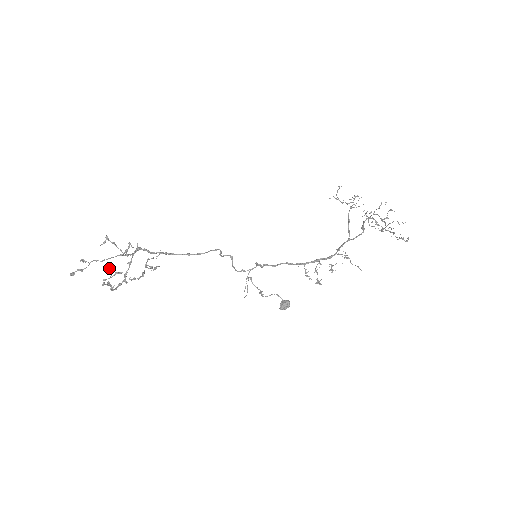
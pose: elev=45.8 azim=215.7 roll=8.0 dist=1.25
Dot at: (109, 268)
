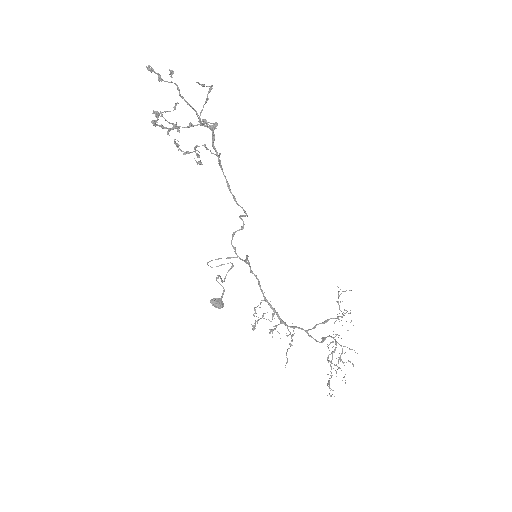
Dot at: (175, 104)
